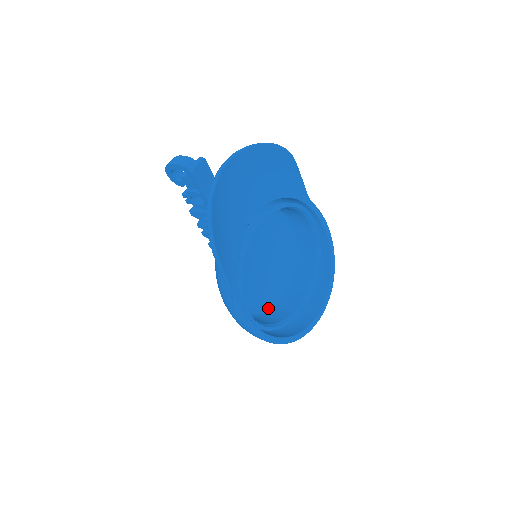
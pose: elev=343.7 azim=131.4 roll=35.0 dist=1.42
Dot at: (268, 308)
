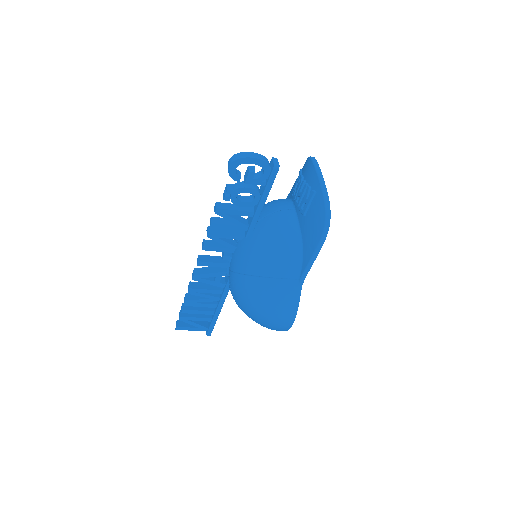
Dot at: occluded
